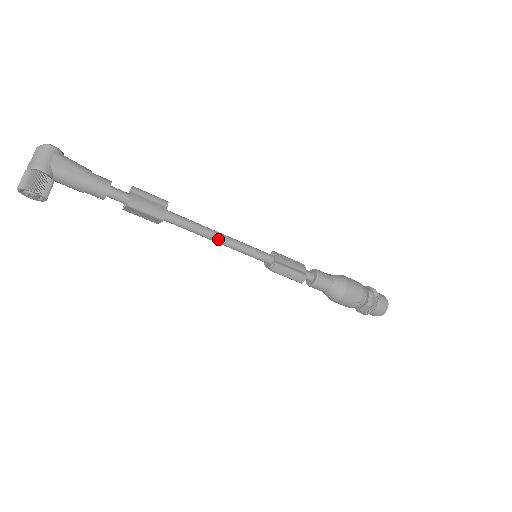
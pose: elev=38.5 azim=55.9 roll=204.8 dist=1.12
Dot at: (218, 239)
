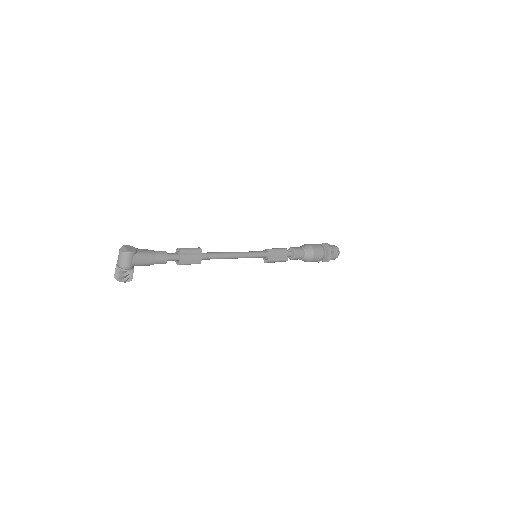
Dot at: (233, 258)
